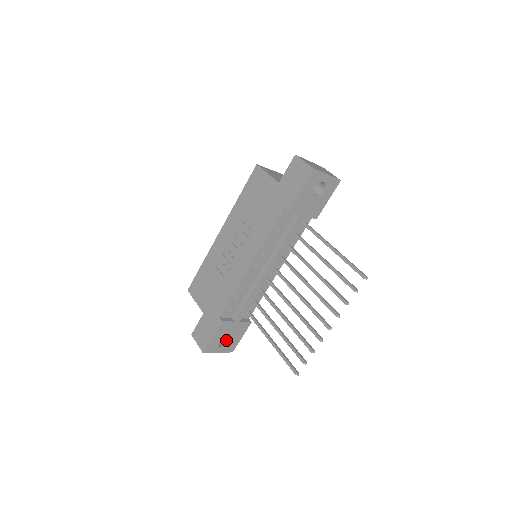
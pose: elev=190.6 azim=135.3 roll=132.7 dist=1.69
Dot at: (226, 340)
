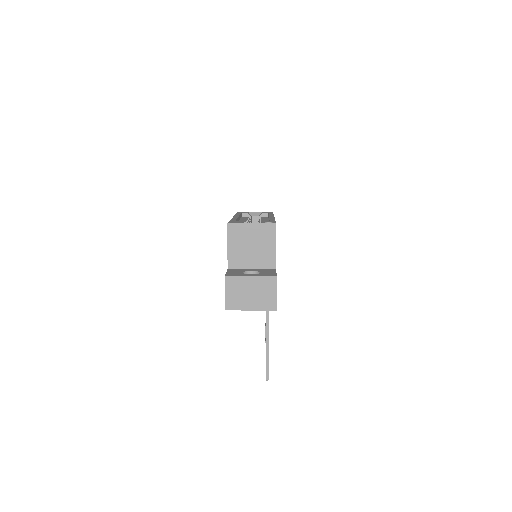
Dot at: occluded
